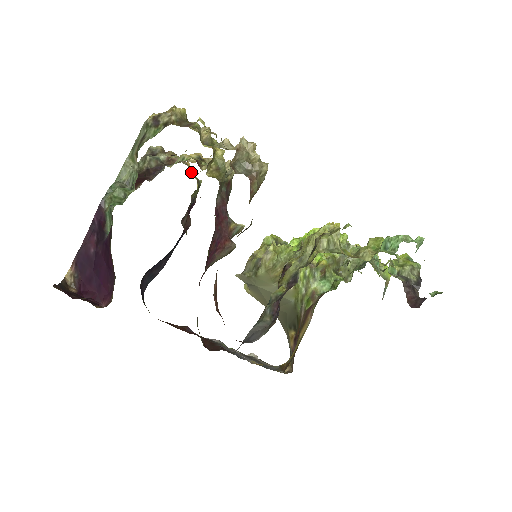
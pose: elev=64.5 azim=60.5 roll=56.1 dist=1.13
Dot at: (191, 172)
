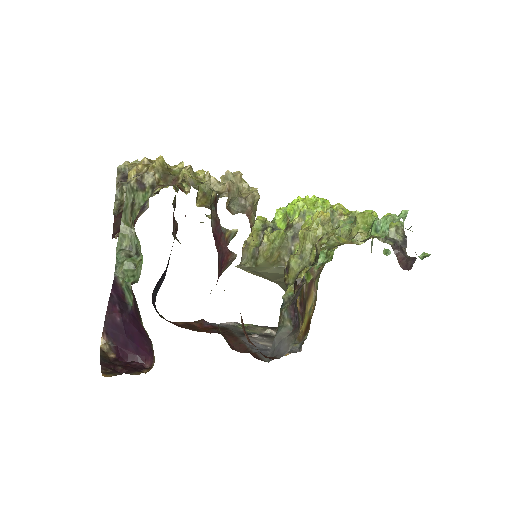
Dot at: occluded
